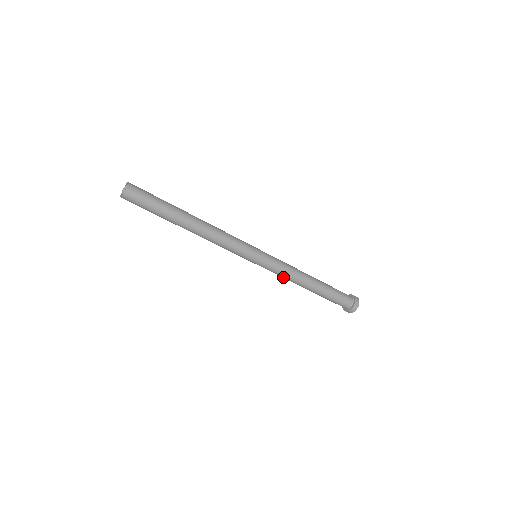
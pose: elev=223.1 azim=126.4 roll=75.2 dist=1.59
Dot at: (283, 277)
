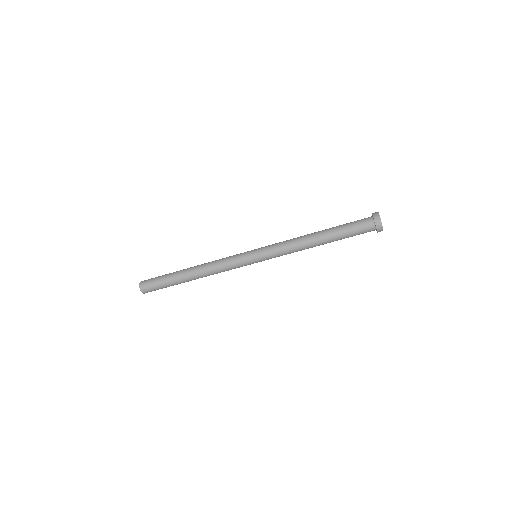
Dot at: (290, 252)
